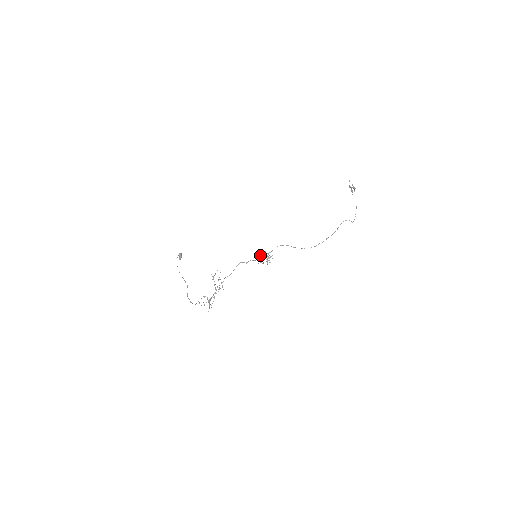
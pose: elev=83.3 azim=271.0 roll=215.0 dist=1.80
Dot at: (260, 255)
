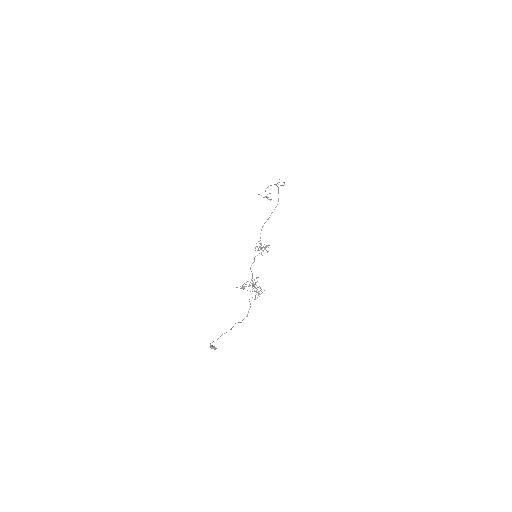
Dot at: occluded
